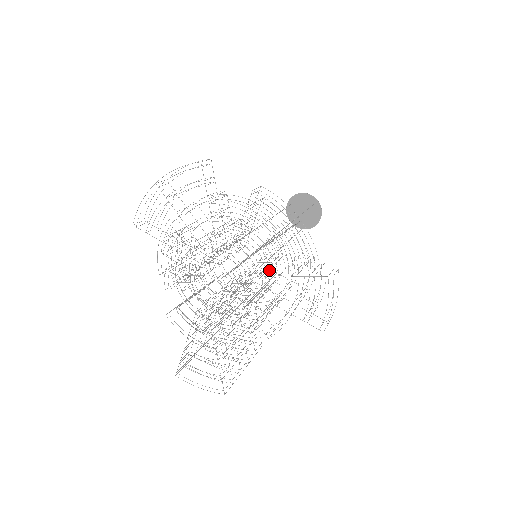
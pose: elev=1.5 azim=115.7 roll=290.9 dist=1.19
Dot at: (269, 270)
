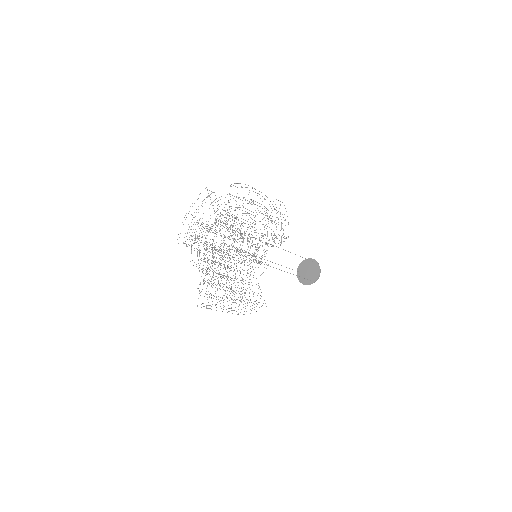
Dot at: occluded
